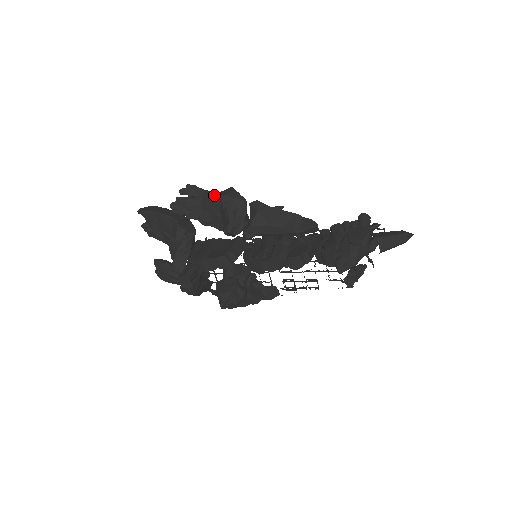
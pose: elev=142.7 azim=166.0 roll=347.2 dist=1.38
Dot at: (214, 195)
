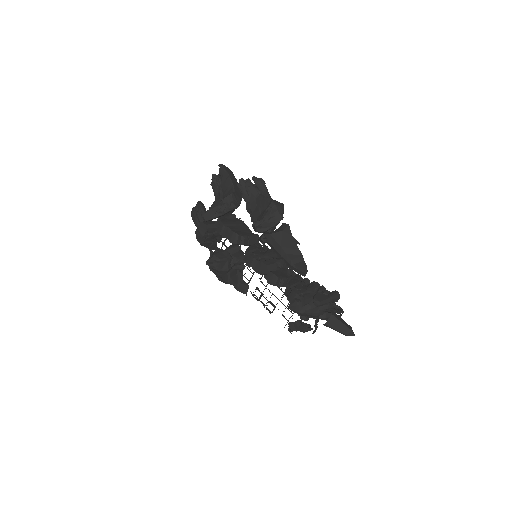
Dot at: (269, 198)
